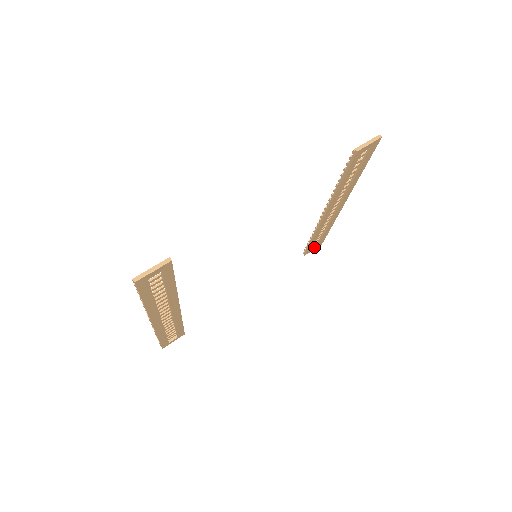
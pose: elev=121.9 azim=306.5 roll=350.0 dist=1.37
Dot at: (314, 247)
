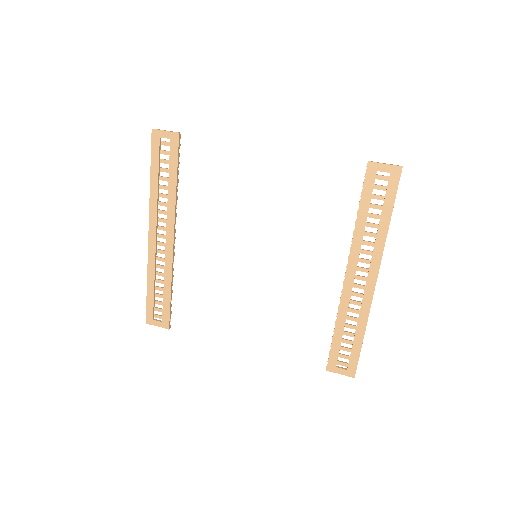
Dot at: (341, 368)
